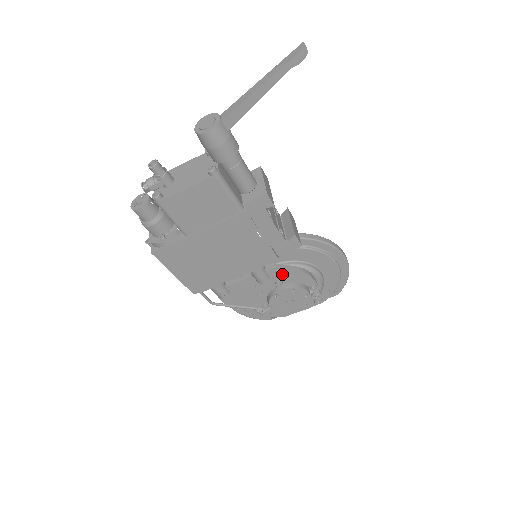
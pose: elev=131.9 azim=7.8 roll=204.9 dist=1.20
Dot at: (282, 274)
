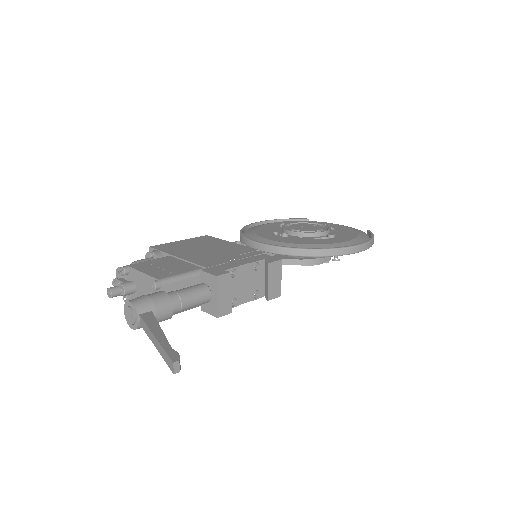
Dot at: occluded
